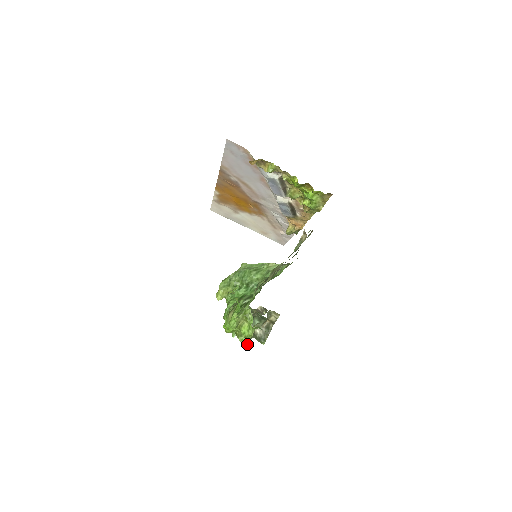
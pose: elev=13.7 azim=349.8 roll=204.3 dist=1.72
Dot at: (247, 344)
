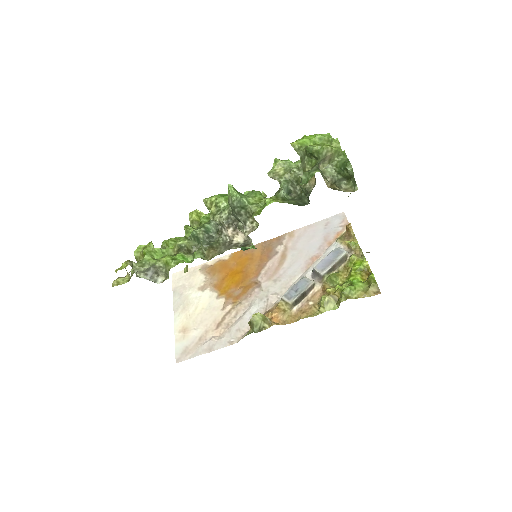
Dot at: (319, 148)
